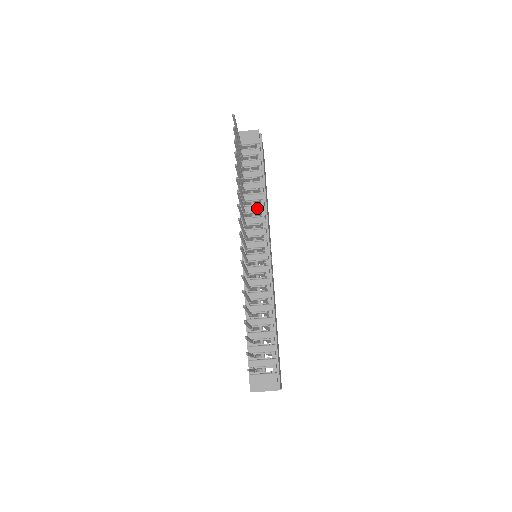
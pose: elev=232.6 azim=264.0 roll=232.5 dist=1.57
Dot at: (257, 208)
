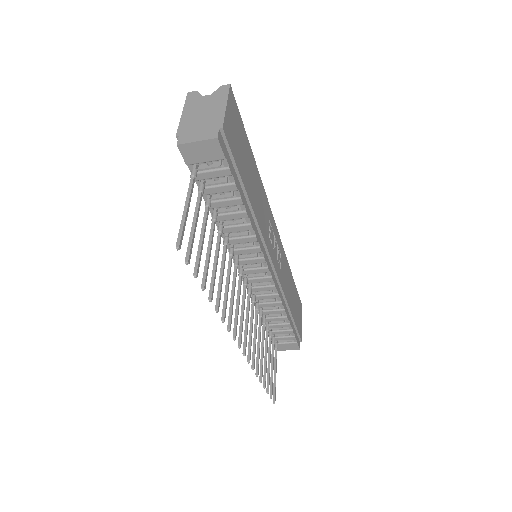
Dot at: (246, 240)
